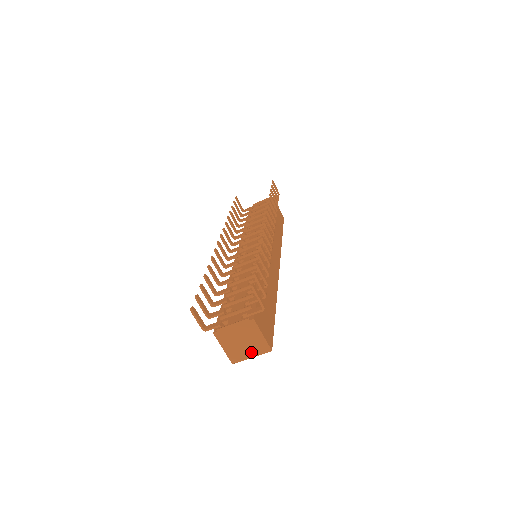
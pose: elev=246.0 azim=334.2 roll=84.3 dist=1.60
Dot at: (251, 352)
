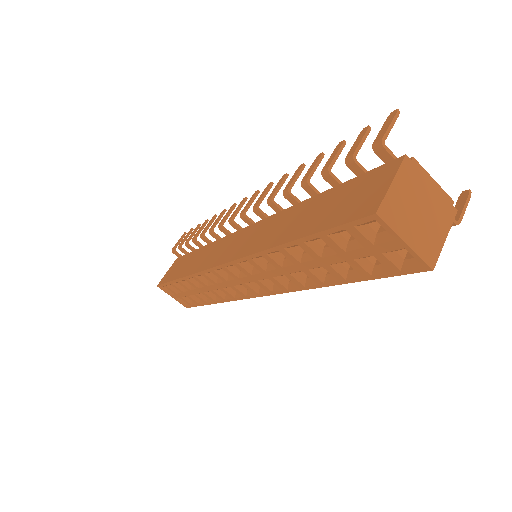
Dot at: (413, 235)
